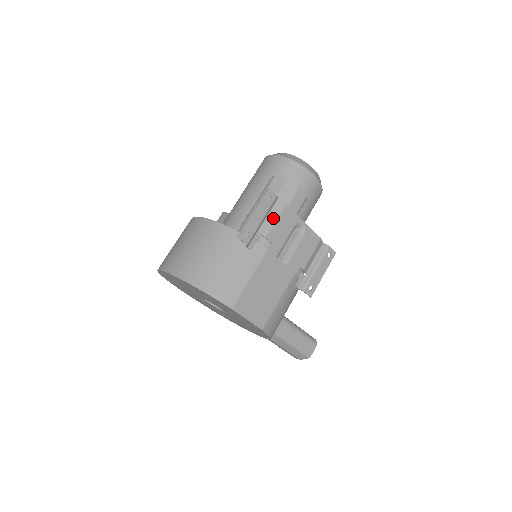
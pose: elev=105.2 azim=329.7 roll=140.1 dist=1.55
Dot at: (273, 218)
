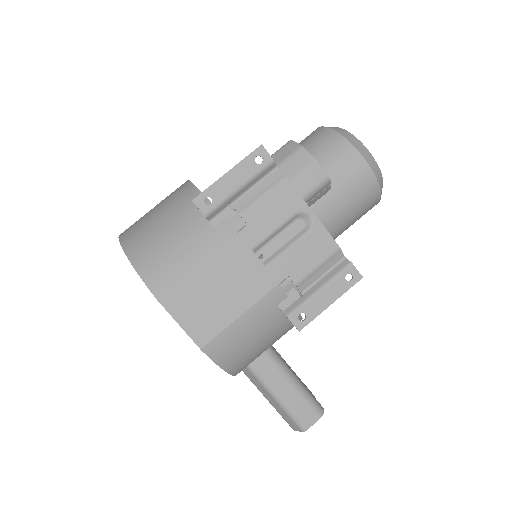
Dot at: (261, 191)
